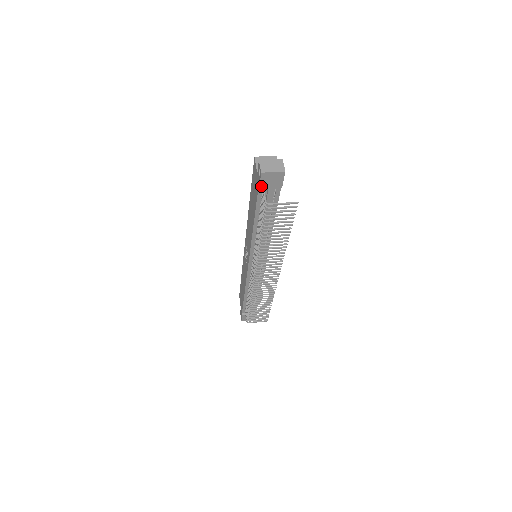
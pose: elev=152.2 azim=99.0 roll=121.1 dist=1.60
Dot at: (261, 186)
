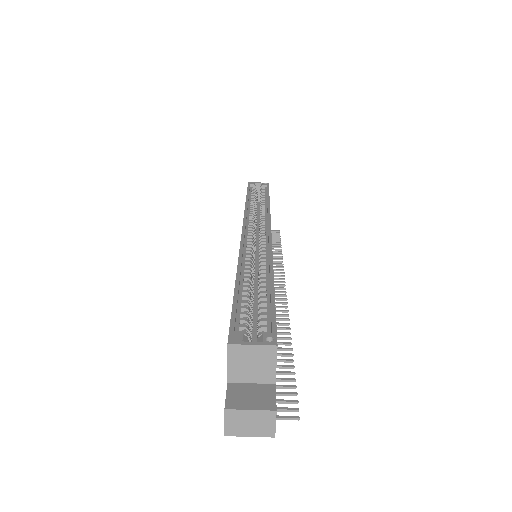
Dot at: occluded
